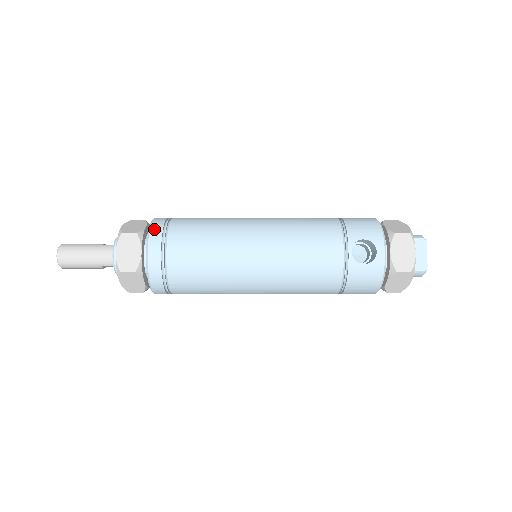
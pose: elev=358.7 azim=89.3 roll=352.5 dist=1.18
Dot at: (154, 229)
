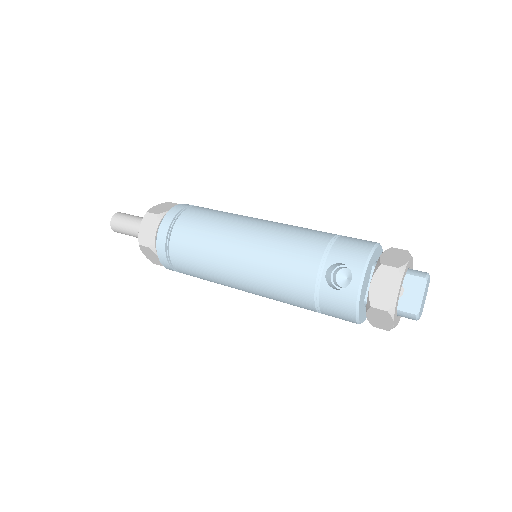
Dot at: (169, 213)
